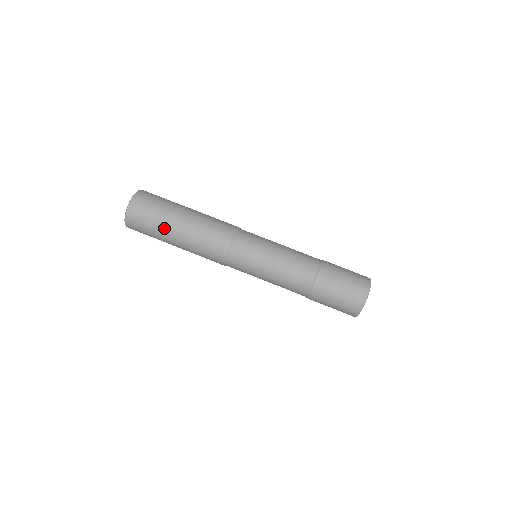
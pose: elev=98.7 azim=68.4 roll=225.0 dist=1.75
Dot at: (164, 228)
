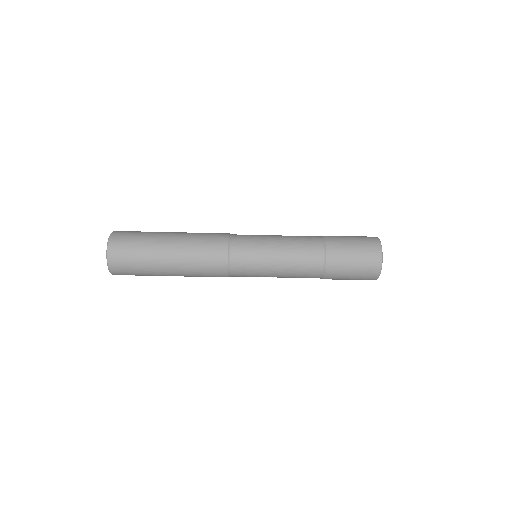
Dot at: occluded
